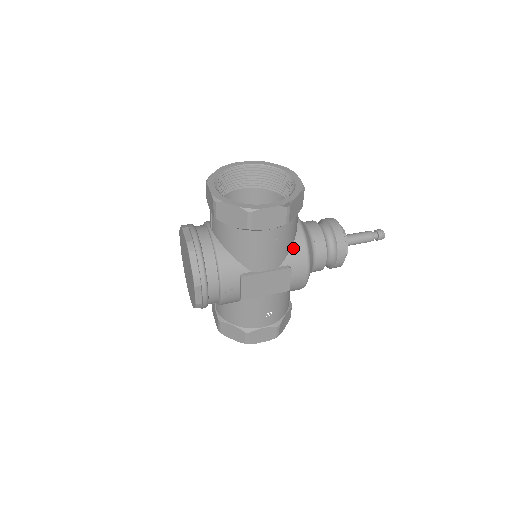
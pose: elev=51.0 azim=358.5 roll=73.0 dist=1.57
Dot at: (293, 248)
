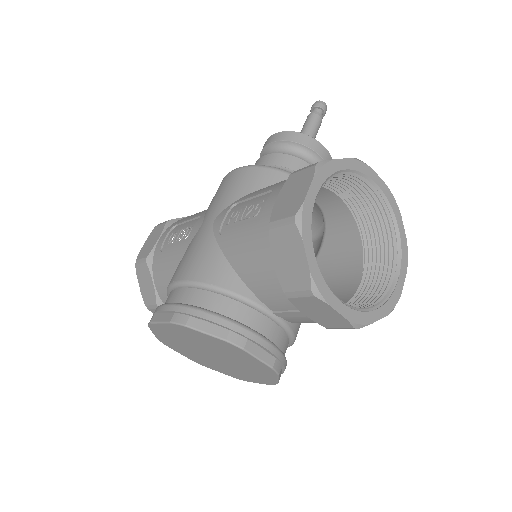
Dot at: occluded
